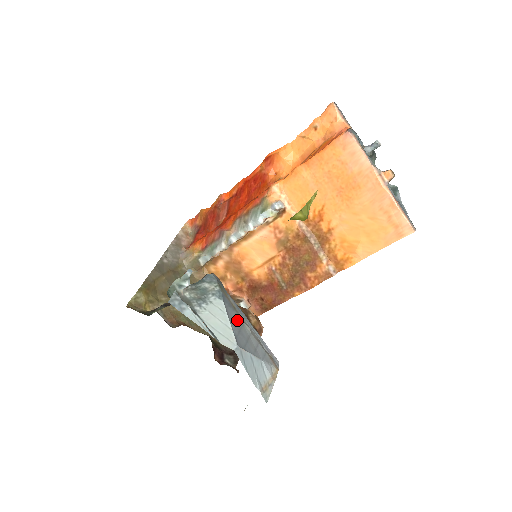
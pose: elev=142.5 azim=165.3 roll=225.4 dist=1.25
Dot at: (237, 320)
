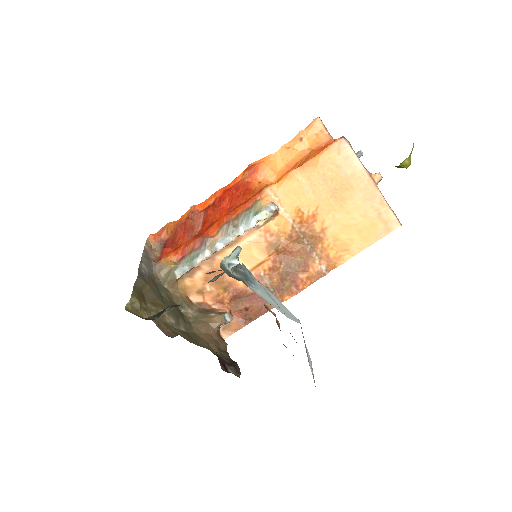
Dot at: occluded
